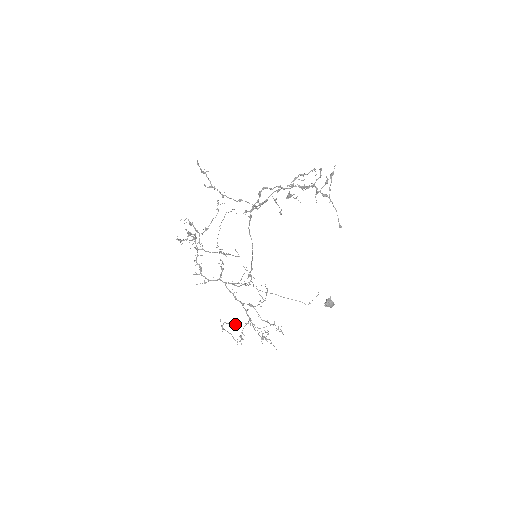
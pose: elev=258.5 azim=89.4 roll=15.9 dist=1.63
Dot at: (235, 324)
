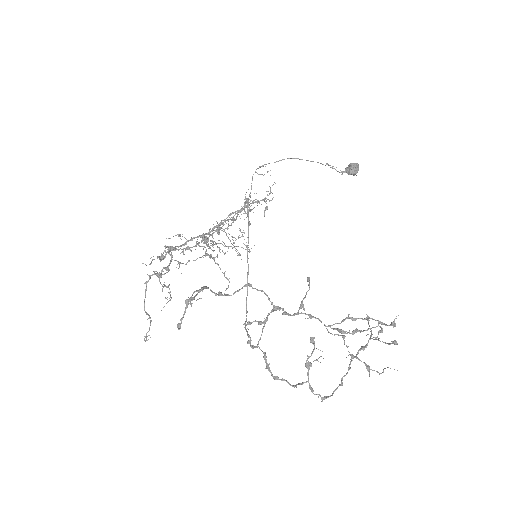
Dot at: occluded
